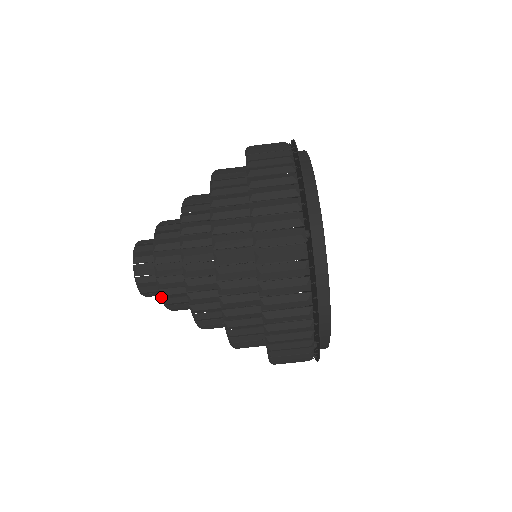
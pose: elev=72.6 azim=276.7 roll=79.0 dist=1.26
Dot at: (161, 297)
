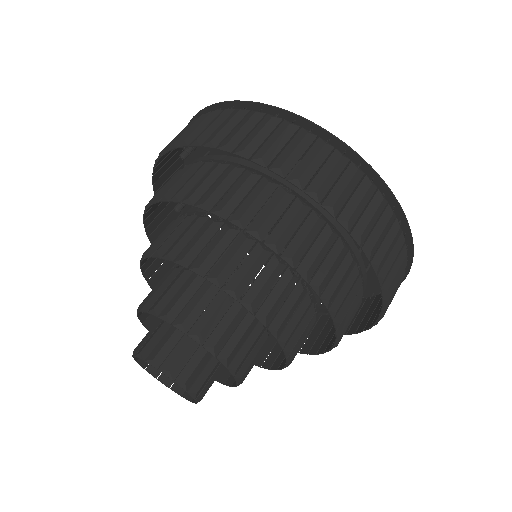
Dot at: (225, 366)
